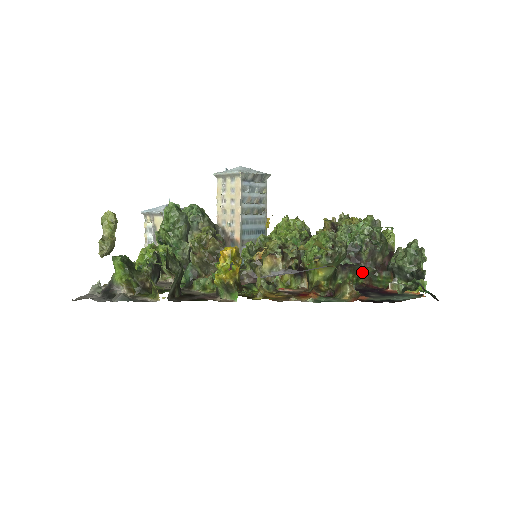
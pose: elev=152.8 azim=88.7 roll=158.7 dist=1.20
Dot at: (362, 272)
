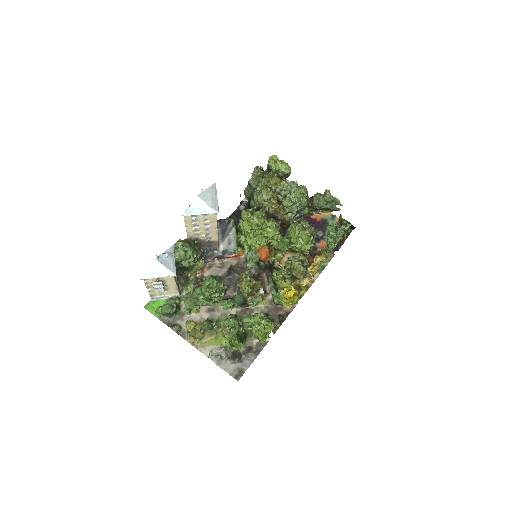
Dot at: (301, 218)
